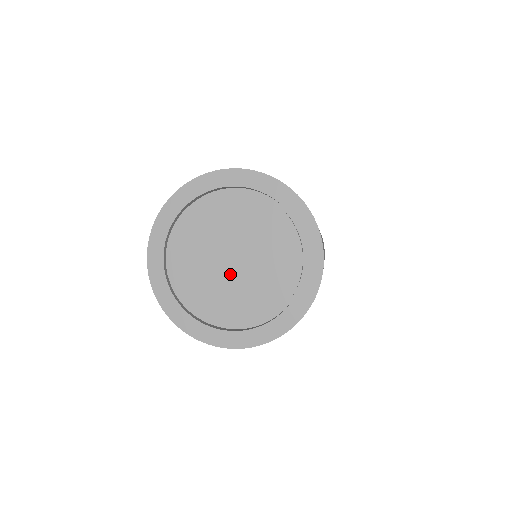
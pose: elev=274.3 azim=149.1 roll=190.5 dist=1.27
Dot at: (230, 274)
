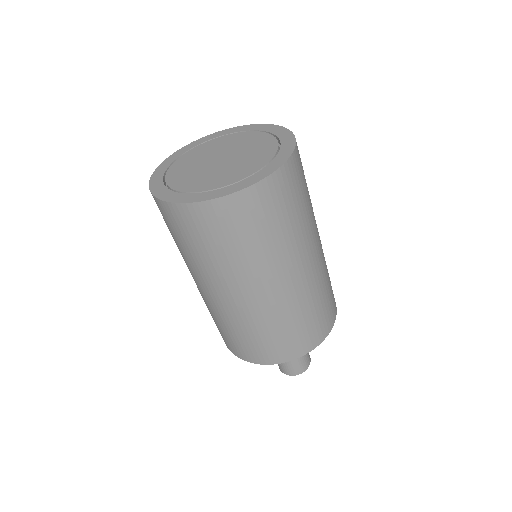
Dot at: (211, 165)
